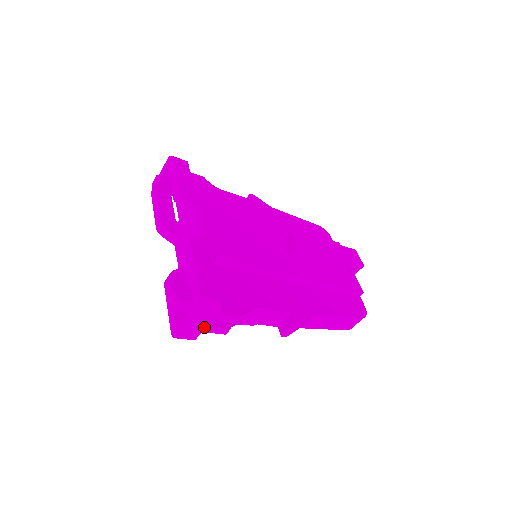
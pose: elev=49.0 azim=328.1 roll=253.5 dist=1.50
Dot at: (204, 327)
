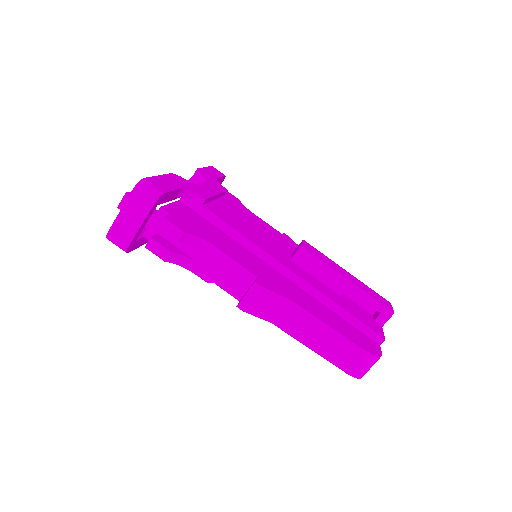
Dot at: (139, 226)
